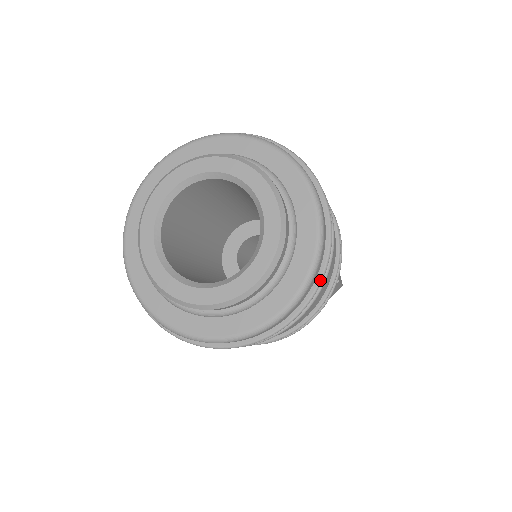
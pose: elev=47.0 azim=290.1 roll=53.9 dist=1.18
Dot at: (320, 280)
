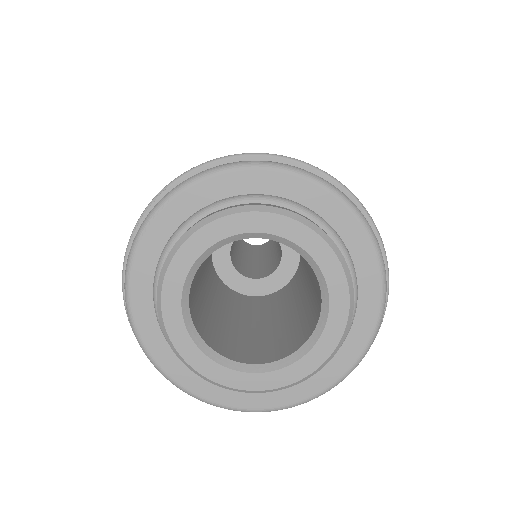
Dot at: occluded
